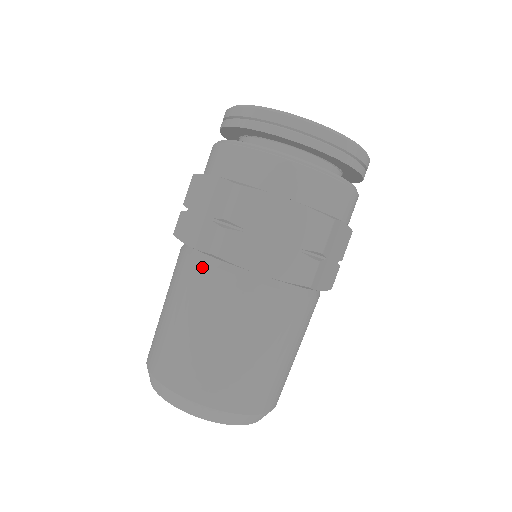
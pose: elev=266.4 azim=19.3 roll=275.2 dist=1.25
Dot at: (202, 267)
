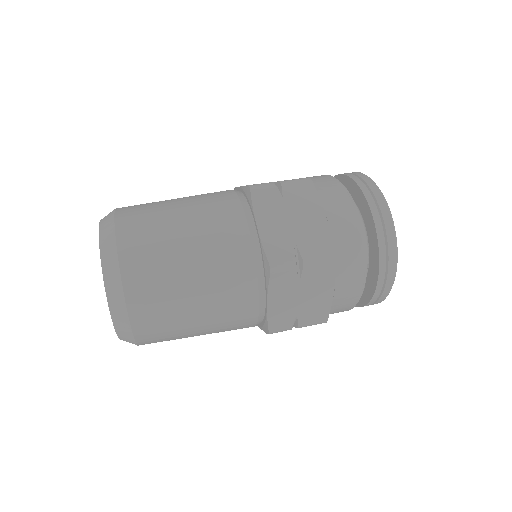
Dot at: (232, 194)
